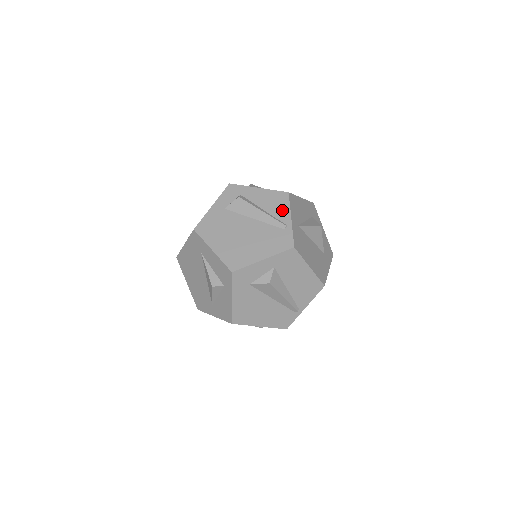
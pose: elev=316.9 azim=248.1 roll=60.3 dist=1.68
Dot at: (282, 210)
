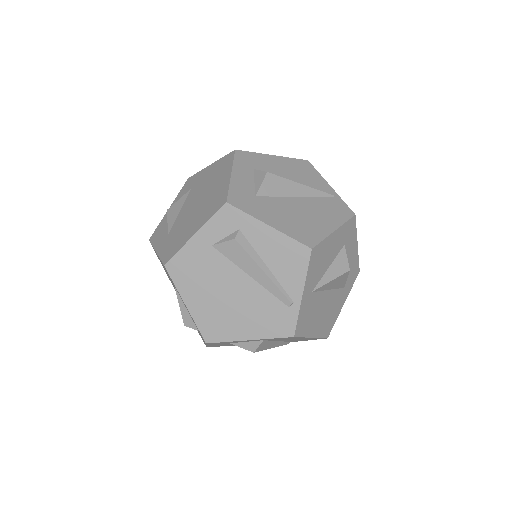
Dot at: (294, 276)
